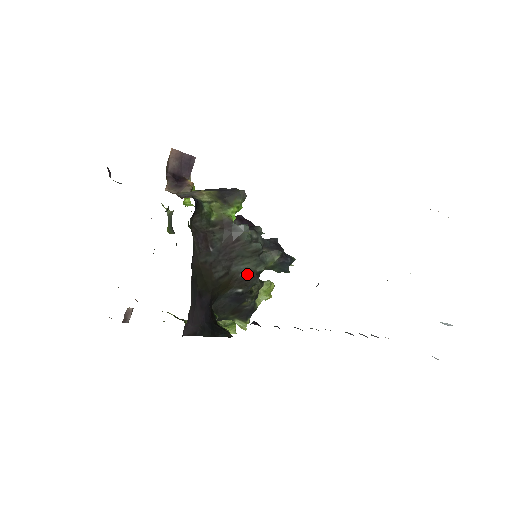
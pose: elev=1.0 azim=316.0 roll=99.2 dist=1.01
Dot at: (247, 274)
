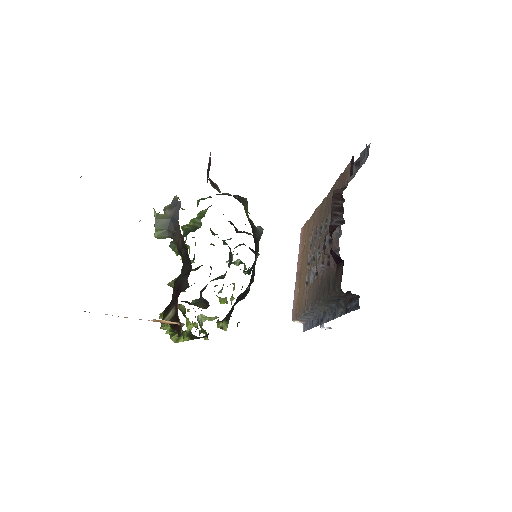
Dot at: (253, 272)
